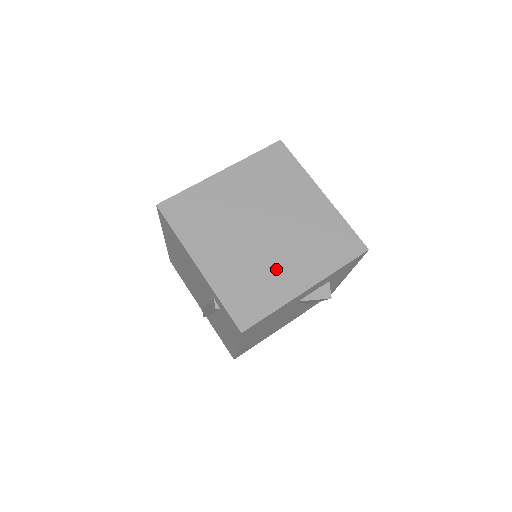
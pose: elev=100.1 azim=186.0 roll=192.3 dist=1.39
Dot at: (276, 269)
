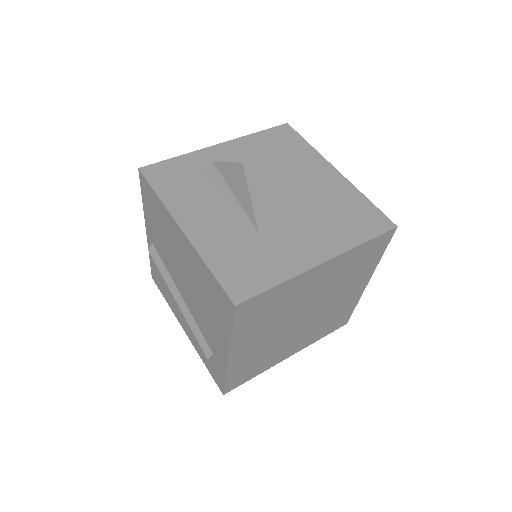
Dot at: (283, 348)
